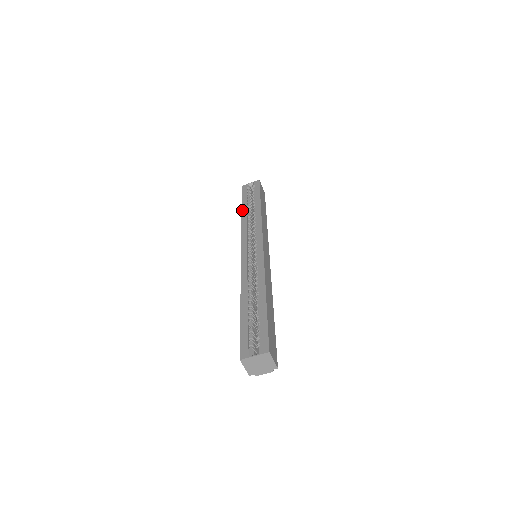
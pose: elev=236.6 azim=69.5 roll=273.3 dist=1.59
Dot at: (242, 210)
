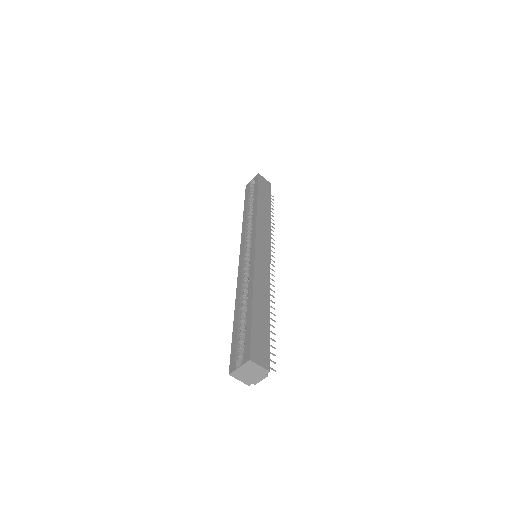
Dot at: (243, 212)
